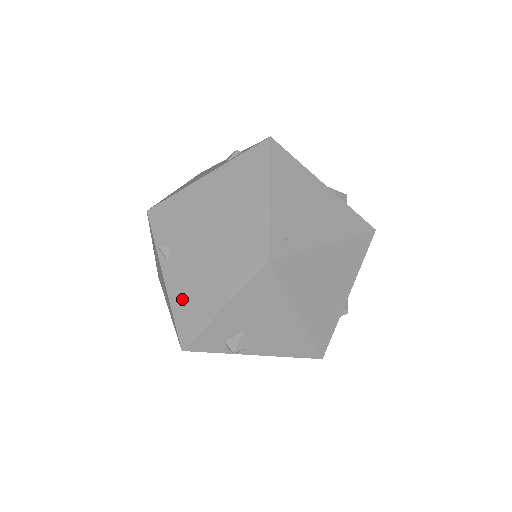
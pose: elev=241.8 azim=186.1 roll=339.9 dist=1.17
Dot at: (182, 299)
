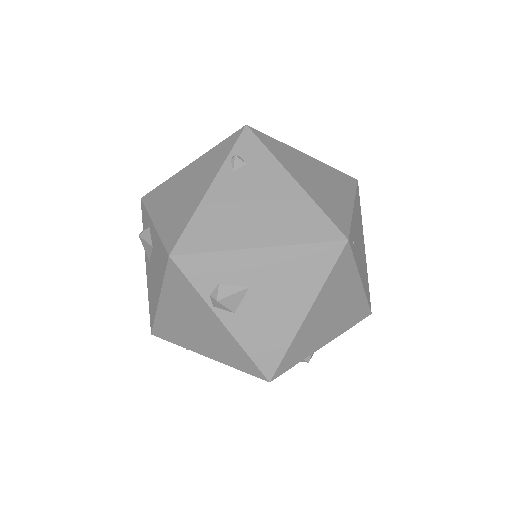
Dot at: (218, 212)
